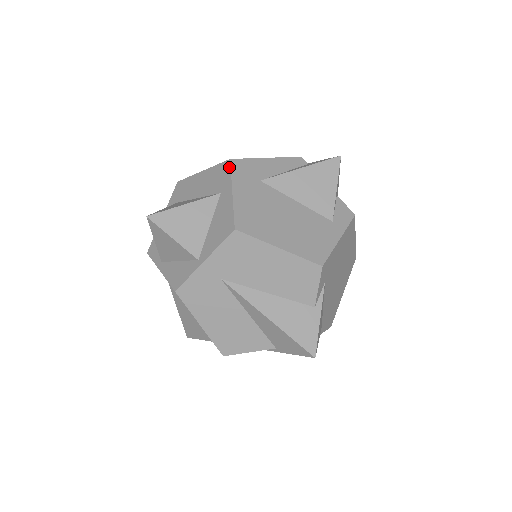
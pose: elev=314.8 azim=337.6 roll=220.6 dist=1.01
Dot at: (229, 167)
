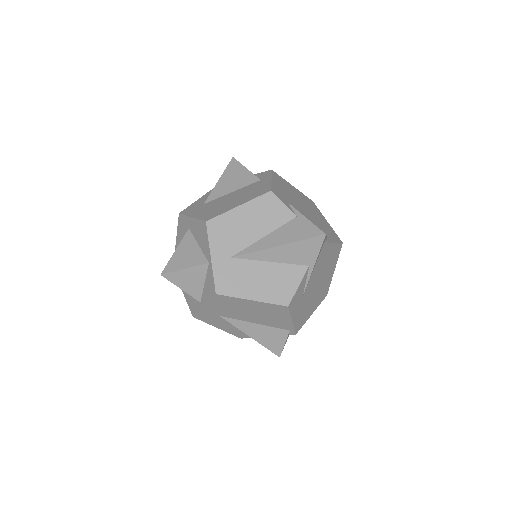
Dot at: (181, 216)
